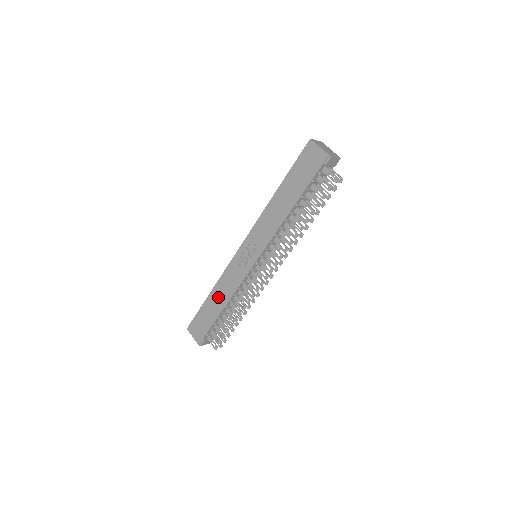
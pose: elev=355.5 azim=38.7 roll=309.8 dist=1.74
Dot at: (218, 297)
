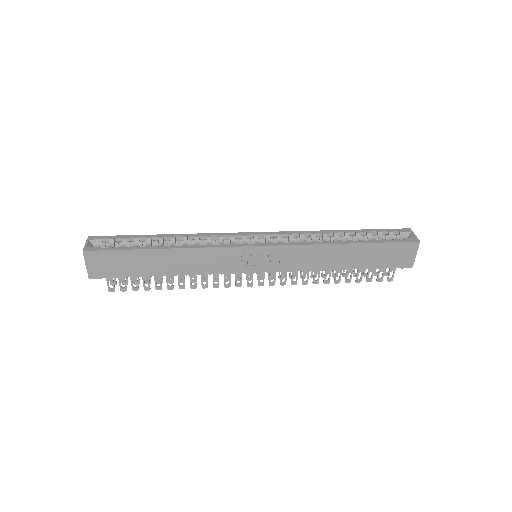
Dot at: (174, 261)
